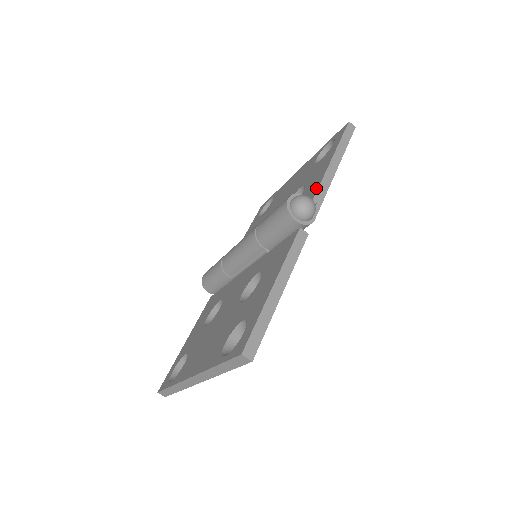
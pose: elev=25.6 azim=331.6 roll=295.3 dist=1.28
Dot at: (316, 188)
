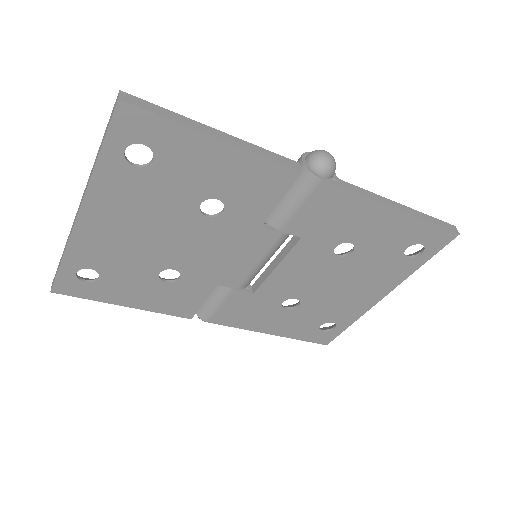
Dot at: occluded
